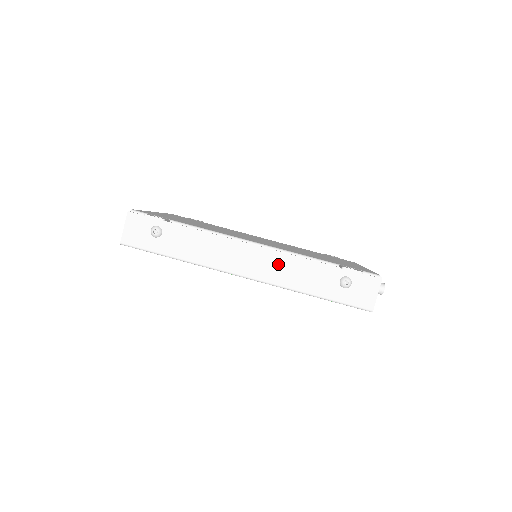
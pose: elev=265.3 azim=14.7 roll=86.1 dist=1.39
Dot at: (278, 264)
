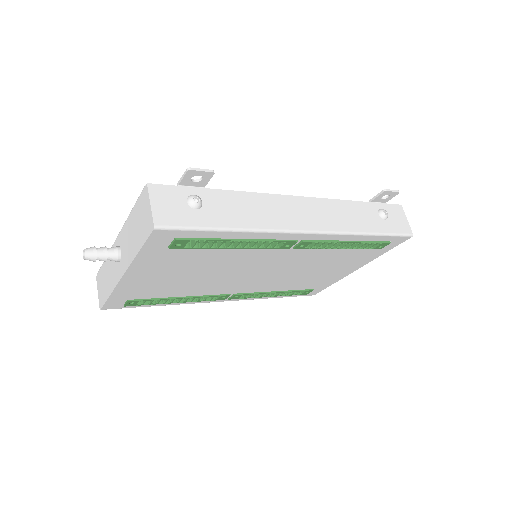
Dot at: (328, 211)
